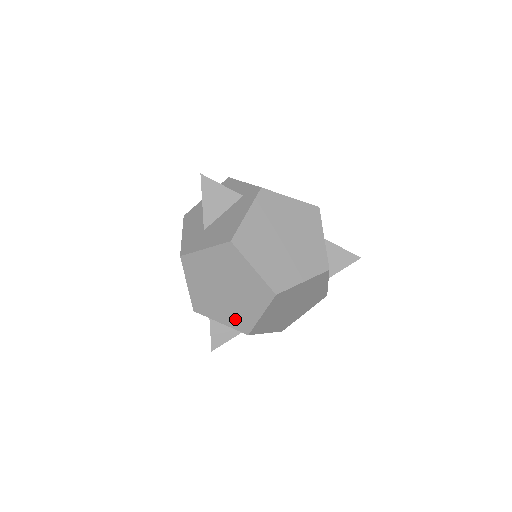
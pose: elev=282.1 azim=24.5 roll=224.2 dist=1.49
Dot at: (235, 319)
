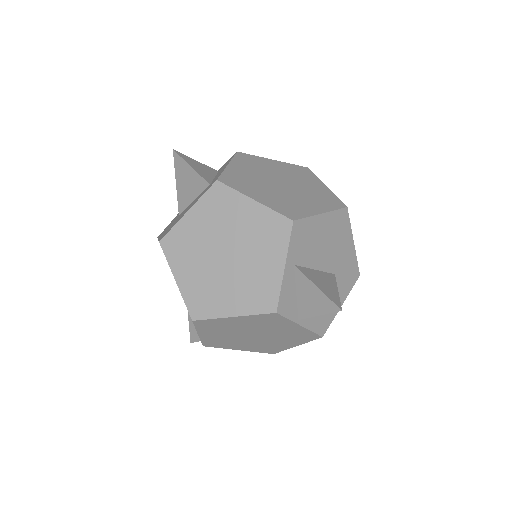
Dot at: occluded
